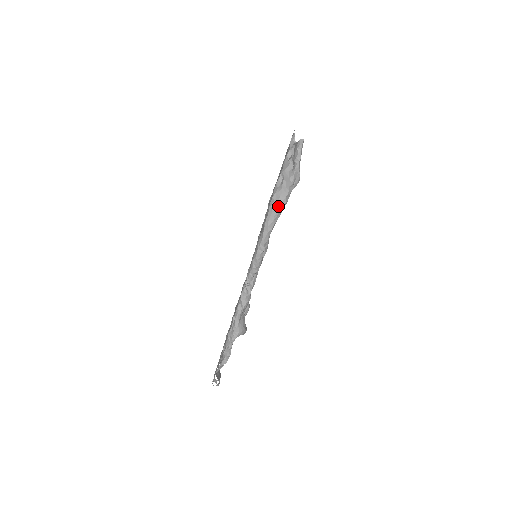
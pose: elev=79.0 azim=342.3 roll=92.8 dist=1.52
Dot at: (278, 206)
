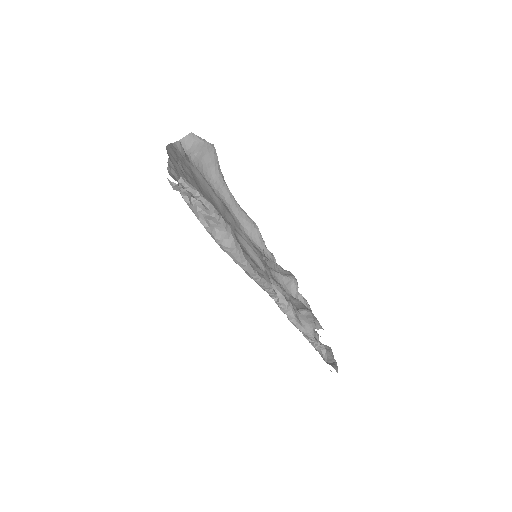
Dot at: (229, 244)
